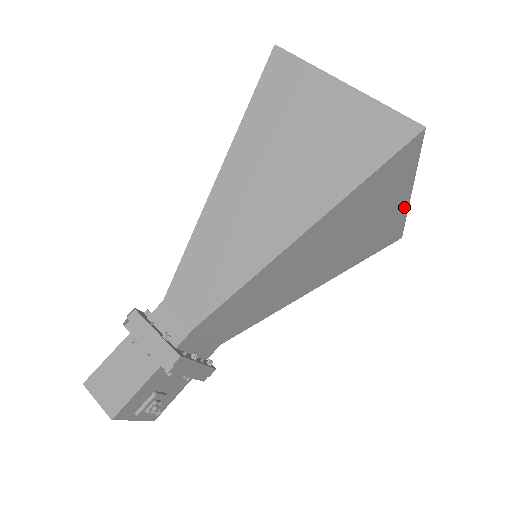
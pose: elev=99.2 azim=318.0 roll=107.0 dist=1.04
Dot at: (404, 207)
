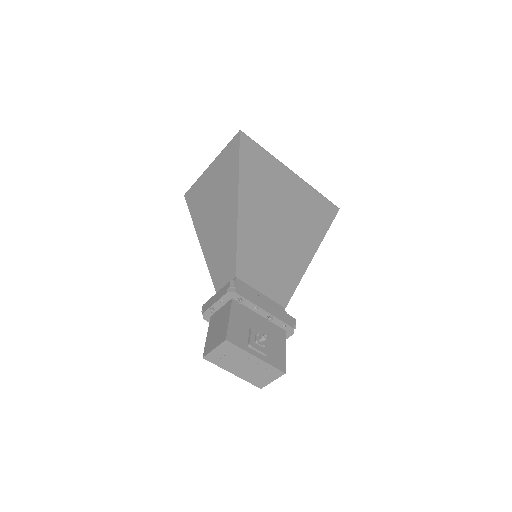
Dot at: (300, 181)
